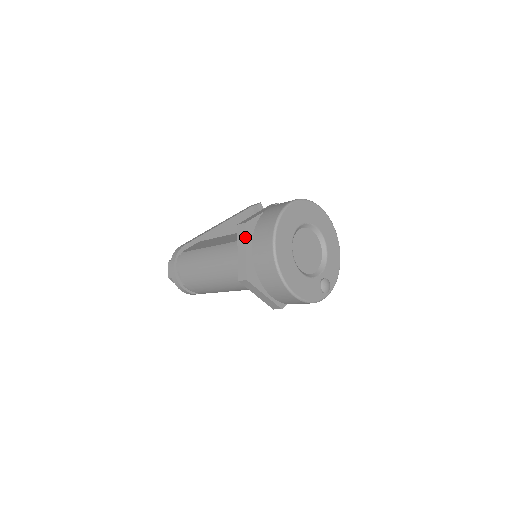
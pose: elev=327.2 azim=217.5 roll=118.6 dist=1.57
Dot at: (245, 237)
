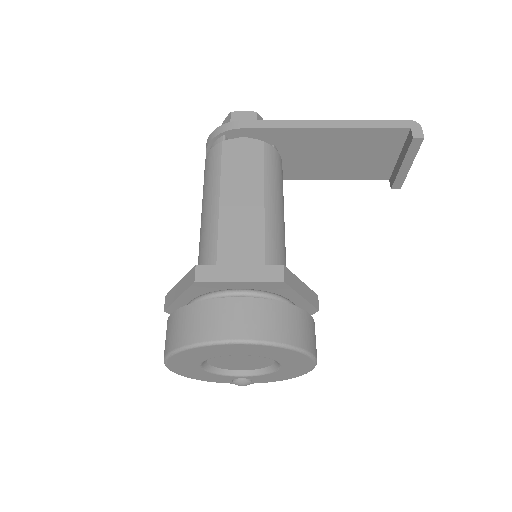
Dot at: (185, 289)
